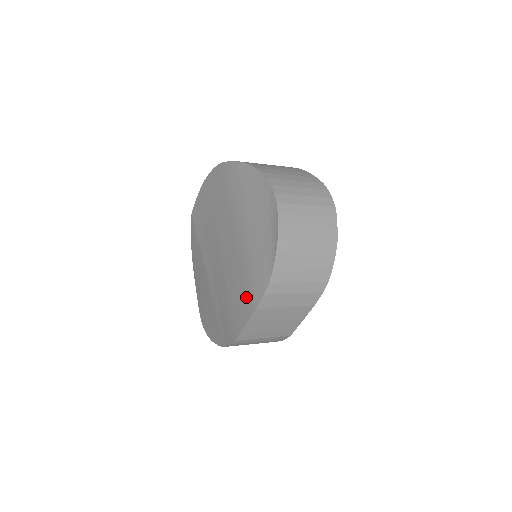
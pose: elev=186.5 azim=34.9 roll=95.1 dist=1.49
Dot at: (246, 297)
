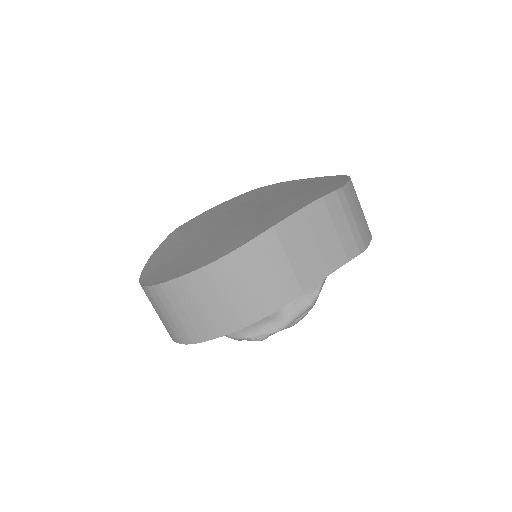
Dot at: (303, 200)
